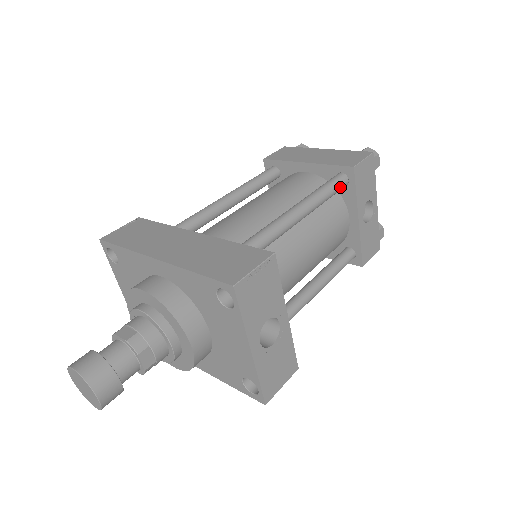
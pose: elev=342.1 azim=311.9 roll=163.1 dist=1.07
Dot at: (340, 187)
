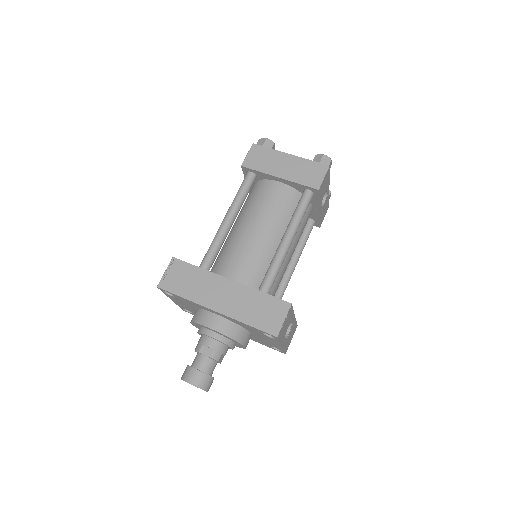
Dot at: (309, 203)
